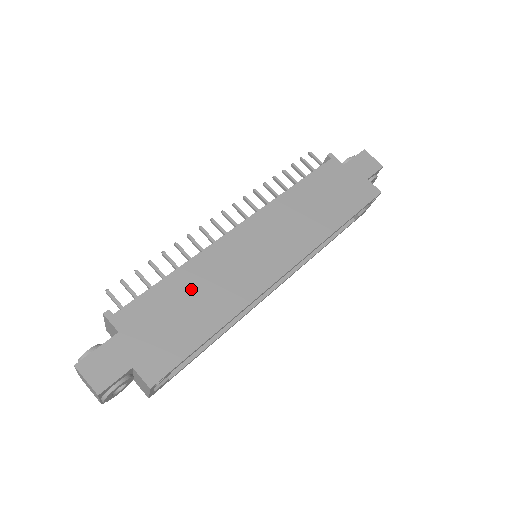
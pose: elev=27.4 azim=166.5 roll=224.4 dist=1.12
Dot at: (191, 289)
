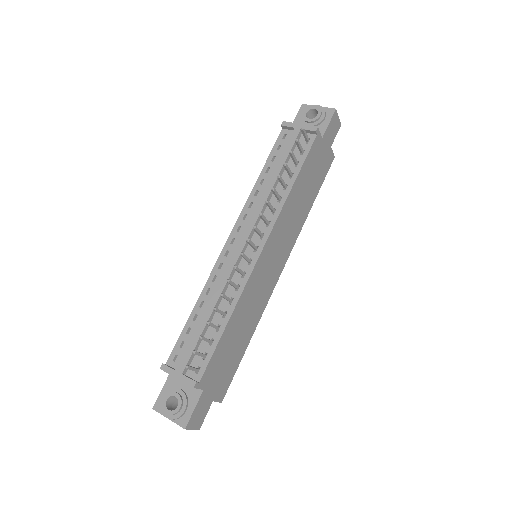
Dot at: (237, 328)
